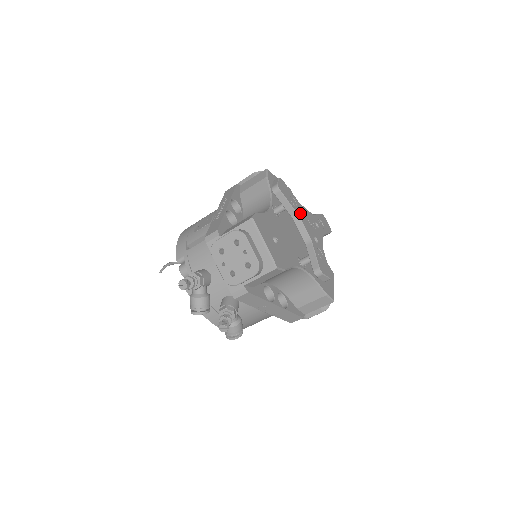
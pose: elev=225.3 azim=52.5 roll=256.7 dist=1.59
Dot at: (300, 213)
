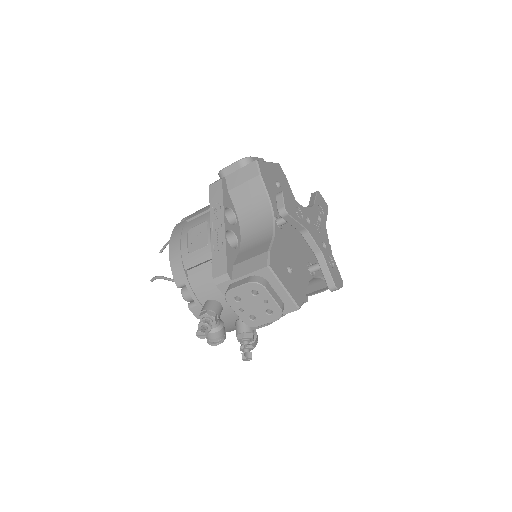
Dot at: (307, 224)
